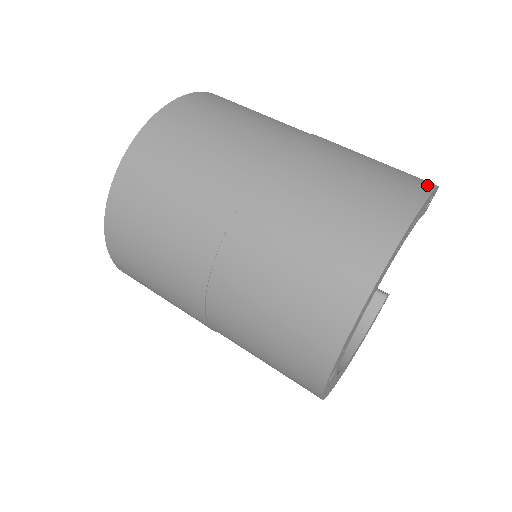
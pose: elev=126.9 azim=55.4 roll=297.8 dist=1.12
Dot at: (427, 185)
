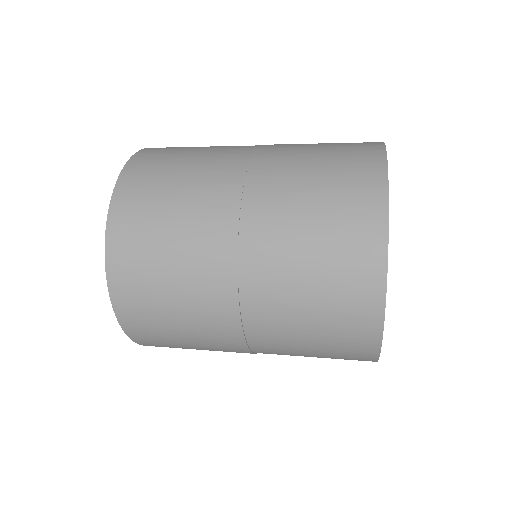
Dot at: occluded
